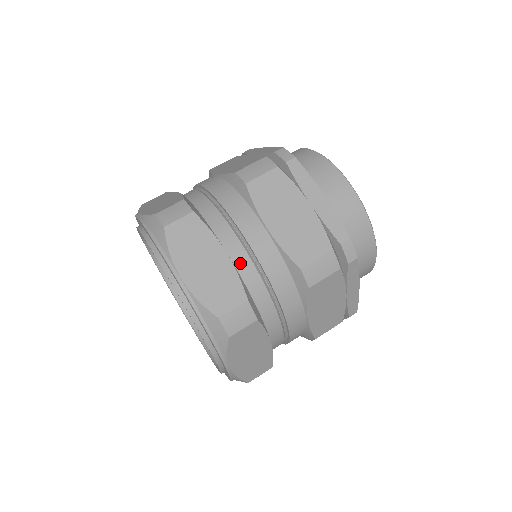
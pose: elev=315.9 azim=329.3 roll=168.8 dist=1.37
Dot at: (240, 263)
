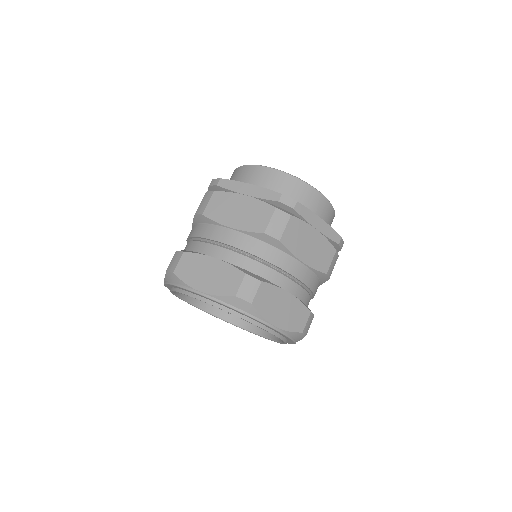
Dot at: (295, 292)
